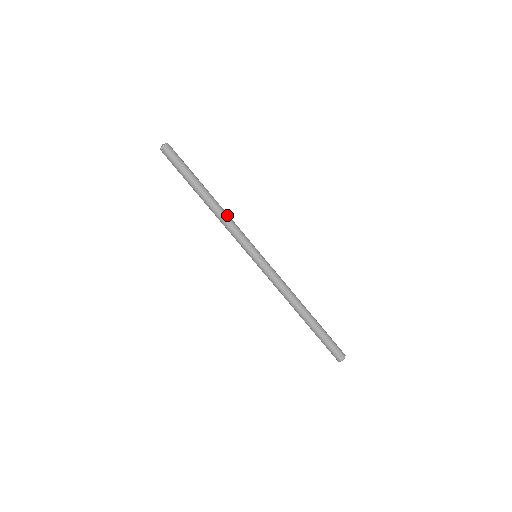
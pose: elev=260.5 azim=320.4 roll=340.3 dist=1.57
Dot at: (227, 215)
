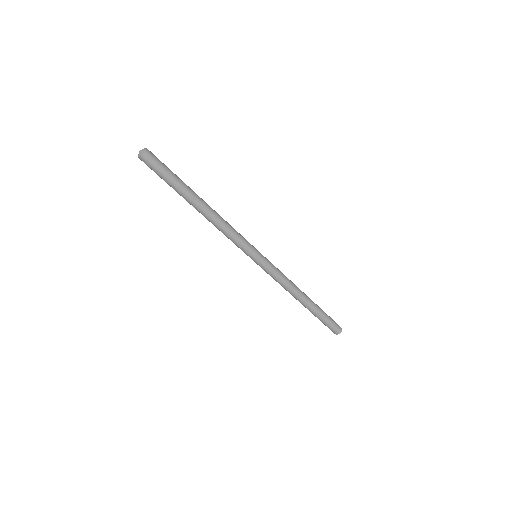
Dot at: occluded
